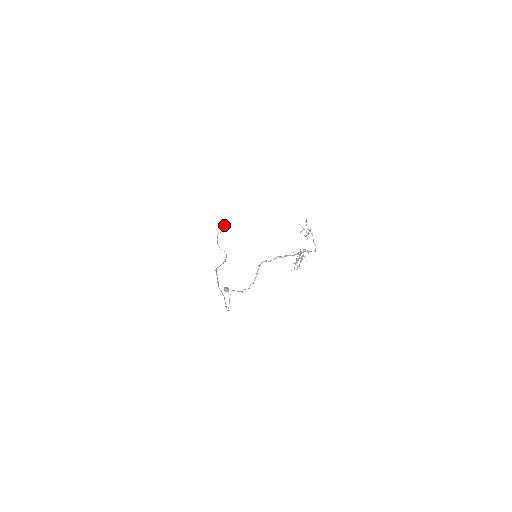
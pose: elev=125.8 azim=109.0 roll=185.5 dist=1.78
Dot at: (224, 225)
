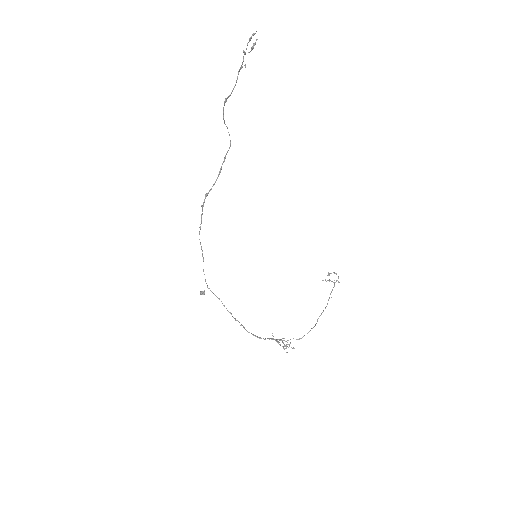
Dot at: (252, 47)
